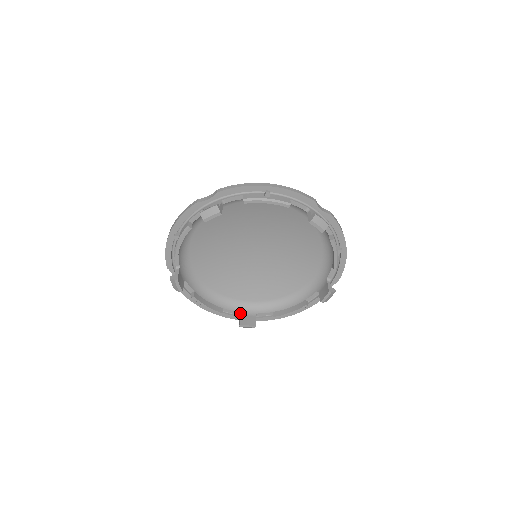
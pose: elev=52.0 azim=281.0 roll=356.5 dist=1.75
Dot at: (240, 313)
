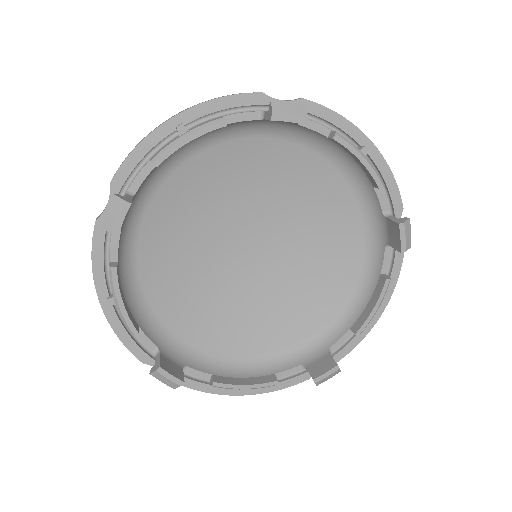
Dot at: (160, 350)
